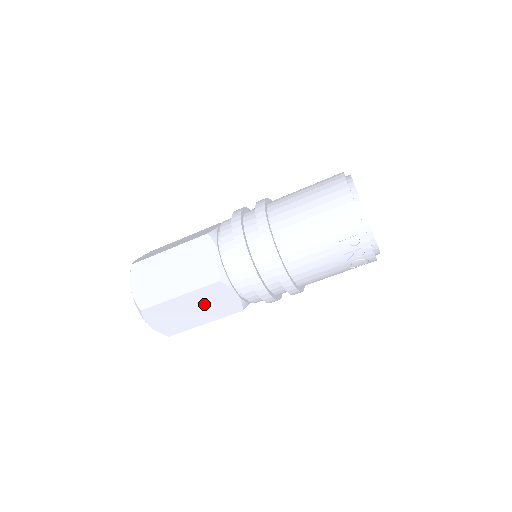
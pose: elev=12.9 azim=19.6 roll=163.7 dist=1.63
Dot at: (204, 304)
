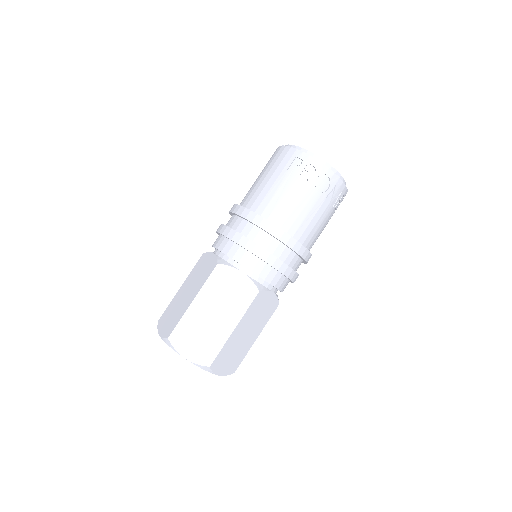
Dot at: (220, 300)
